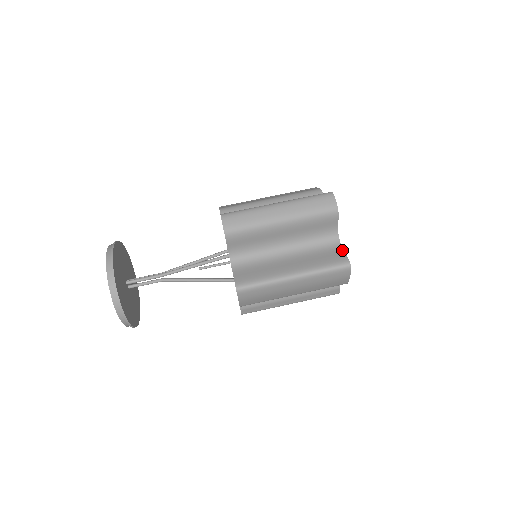
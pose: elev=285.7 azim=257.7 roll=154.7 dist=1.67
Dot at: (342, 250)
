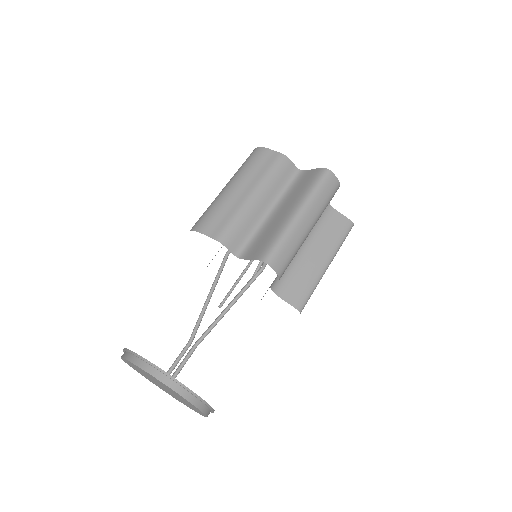
Dot at: (338, 213)
